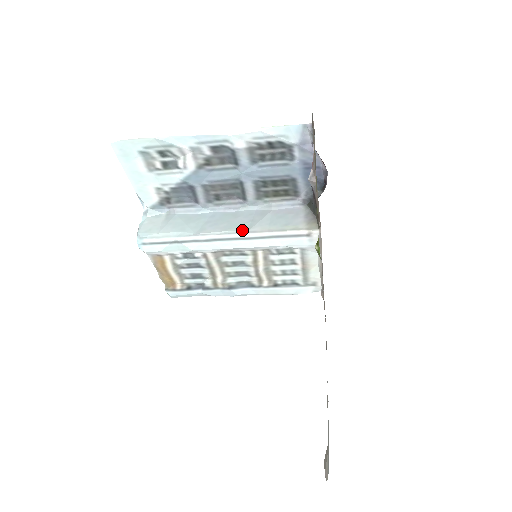
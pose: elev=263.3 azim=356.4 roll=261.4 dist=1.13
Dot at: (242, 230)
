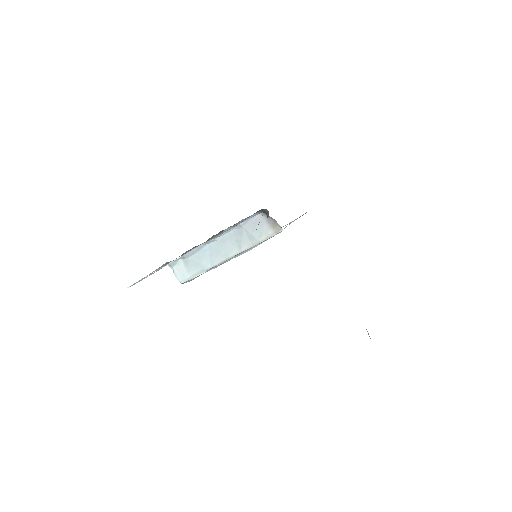
Dot at: (236, 253)
